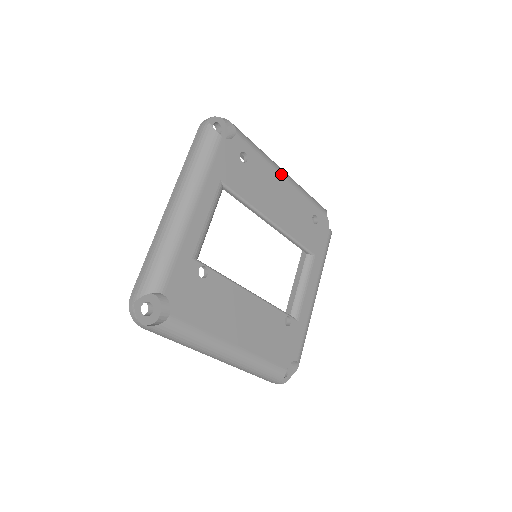
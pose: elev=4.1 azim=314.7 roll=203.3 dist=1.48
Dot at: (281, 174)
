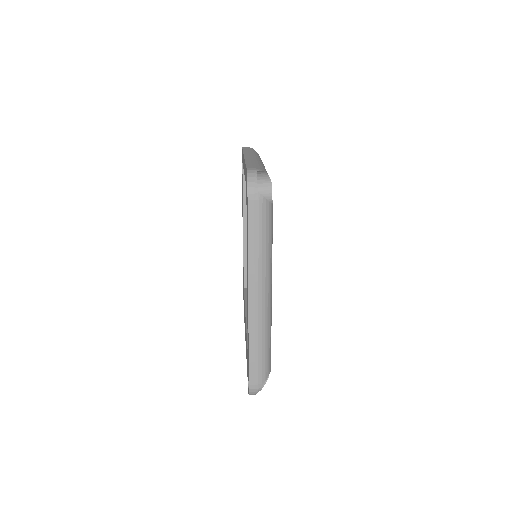
Dot at: occluded
